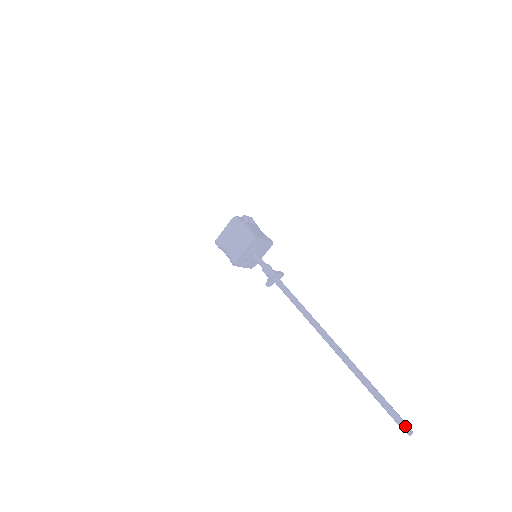
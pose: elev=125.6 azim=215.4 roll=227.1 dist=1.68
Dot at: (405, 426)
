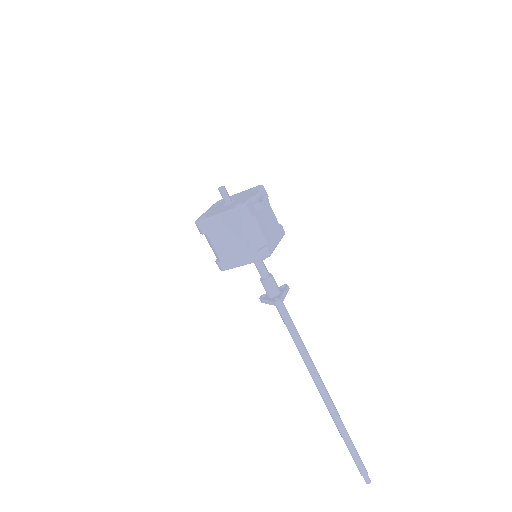
Dot at: (366, 477)
